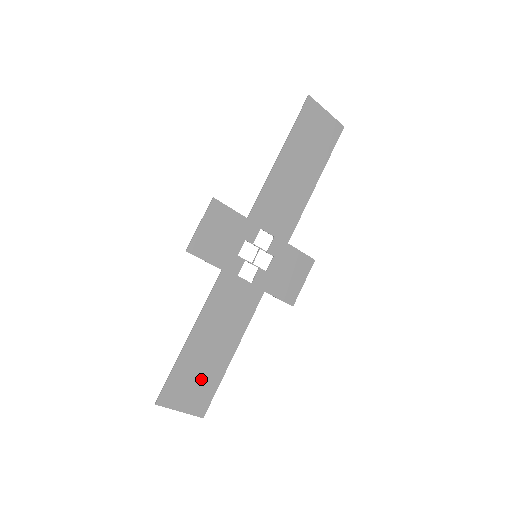
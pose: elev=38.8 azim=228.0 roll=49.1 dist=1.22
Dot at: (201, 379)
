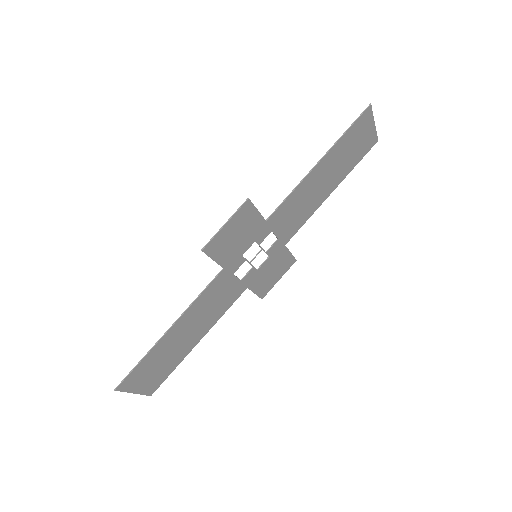
Dot at: (163, 365)
